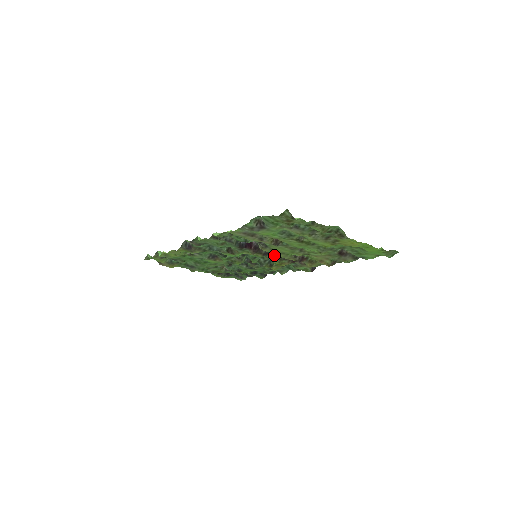
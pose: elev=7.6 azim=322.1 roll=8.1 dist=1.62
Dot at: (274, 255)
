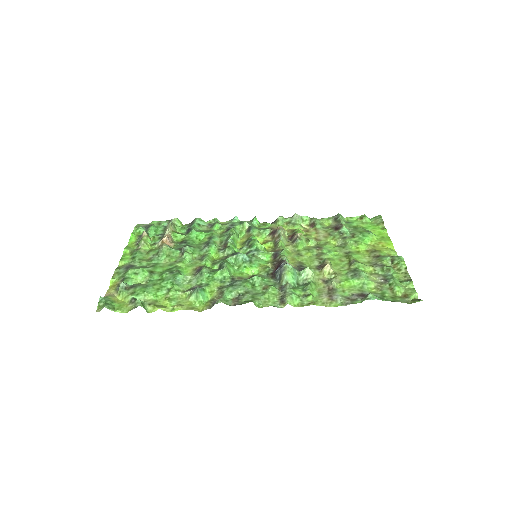
Dot at: (277, 250)
